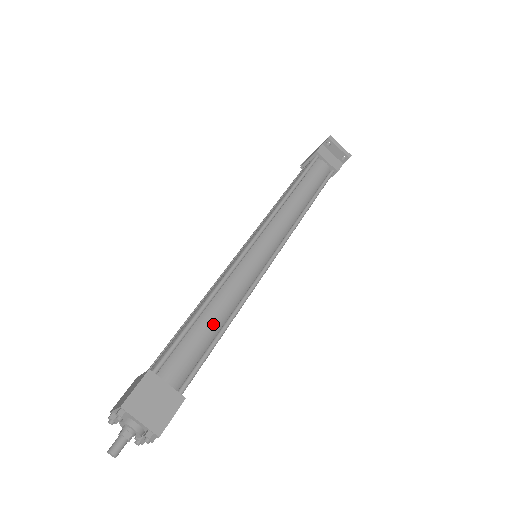
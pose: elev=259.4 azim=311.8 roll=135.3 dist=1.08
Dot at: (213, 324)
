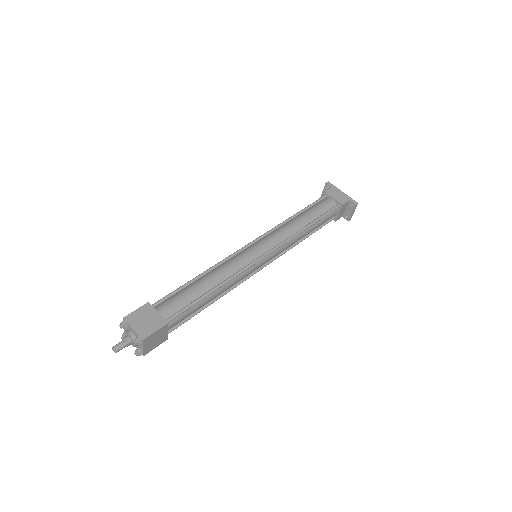
Dot at: (209, 301)
